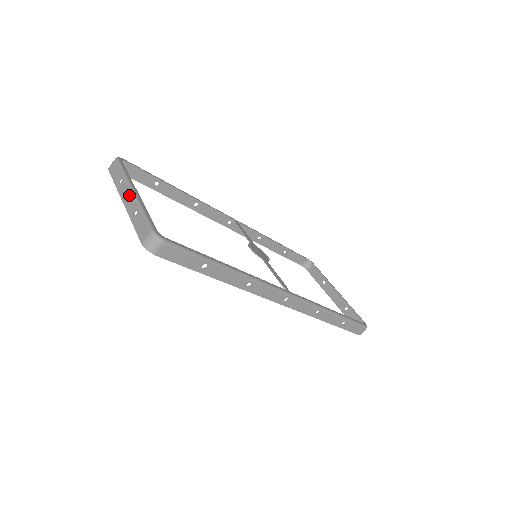
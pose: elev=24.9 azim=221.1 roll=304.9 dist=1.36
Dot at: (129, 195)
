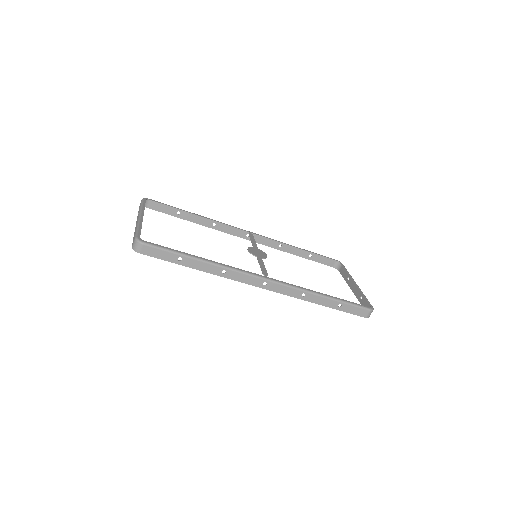
Dot at: (137, 220)
